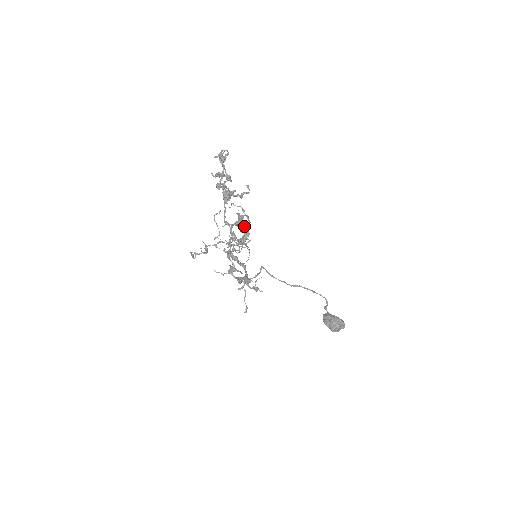
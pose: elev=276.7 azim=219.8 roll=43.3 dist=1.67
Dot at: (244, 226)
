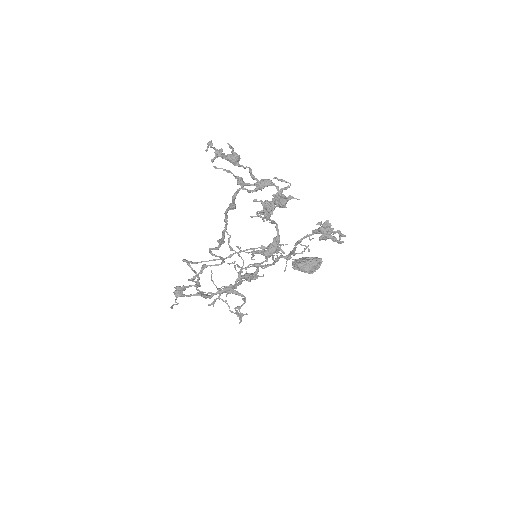
Dot at: (339, 234)
